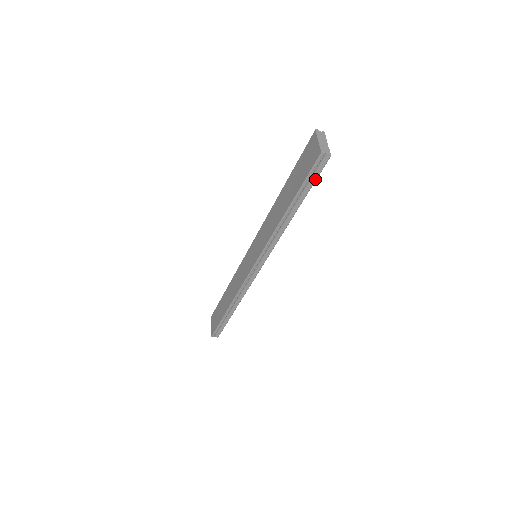
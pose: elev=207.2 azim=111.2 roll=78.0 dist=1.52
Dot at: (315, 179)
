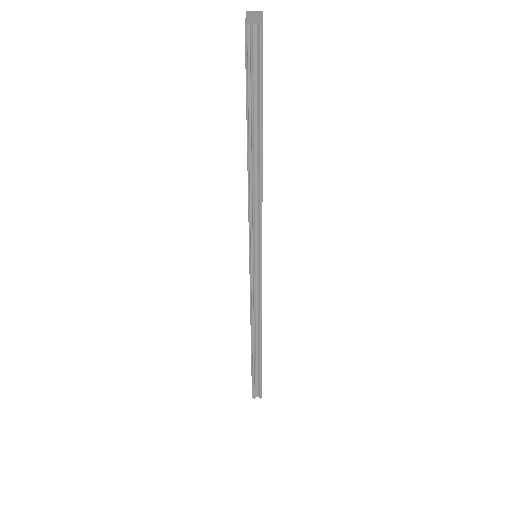
Dot at: (260, 80)
